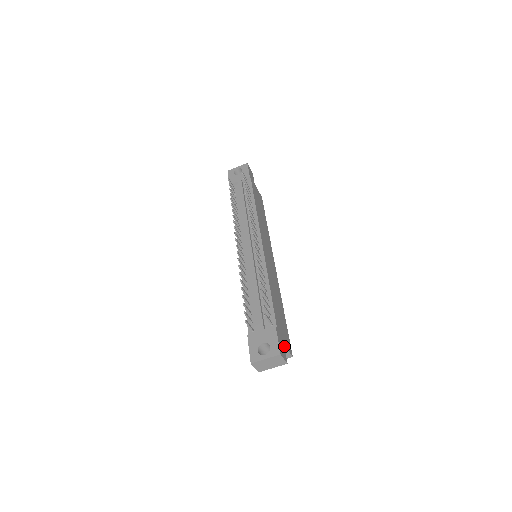
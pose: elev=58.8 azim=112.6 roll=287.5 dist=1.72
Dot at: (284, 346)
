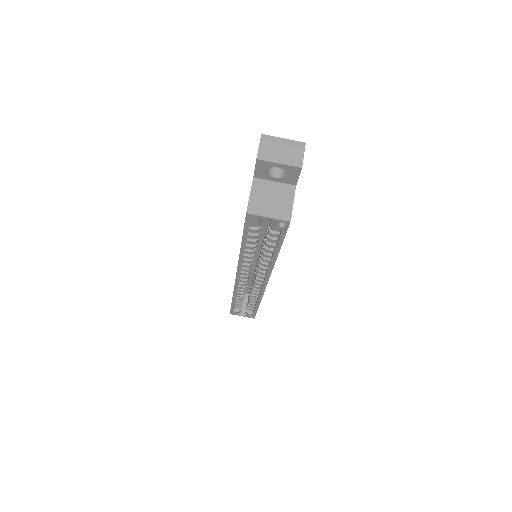
Dot at: (294, 190)
